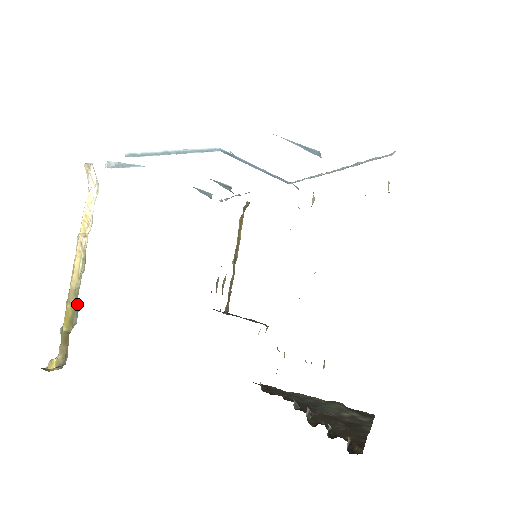
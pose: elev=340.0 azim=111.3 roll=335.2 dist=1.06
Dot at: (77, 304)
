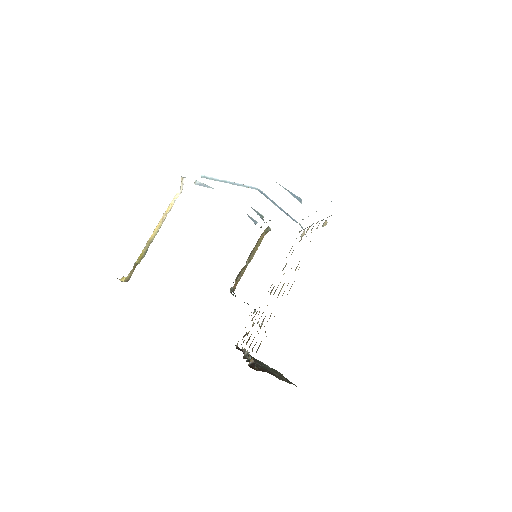
Dot at: occluded
